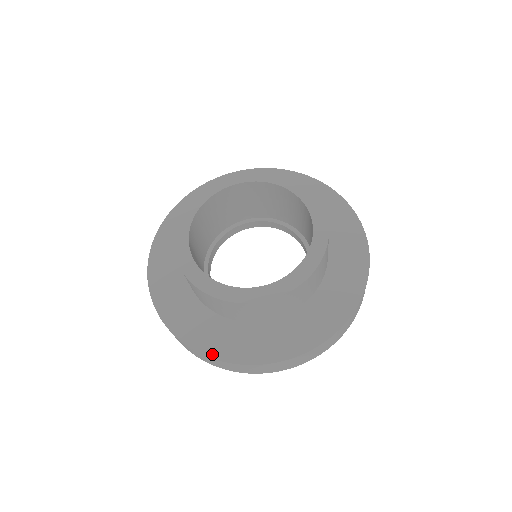
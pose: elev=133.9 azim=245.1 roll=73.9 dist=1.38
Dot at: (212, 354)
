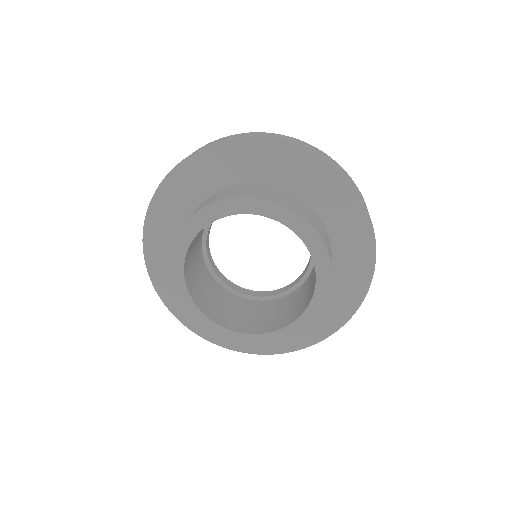
Dot at: (214, 341)
